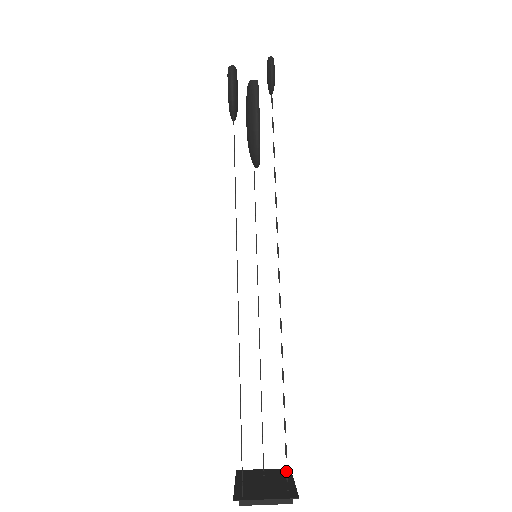
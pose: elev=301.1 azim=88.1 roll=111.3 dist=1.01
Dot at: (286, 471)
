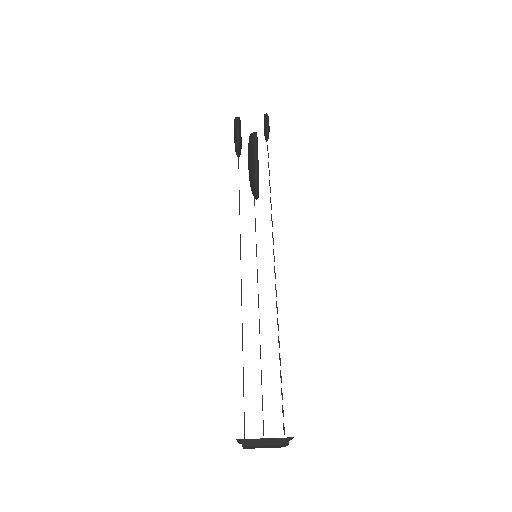
Dot at: (283, 426)
